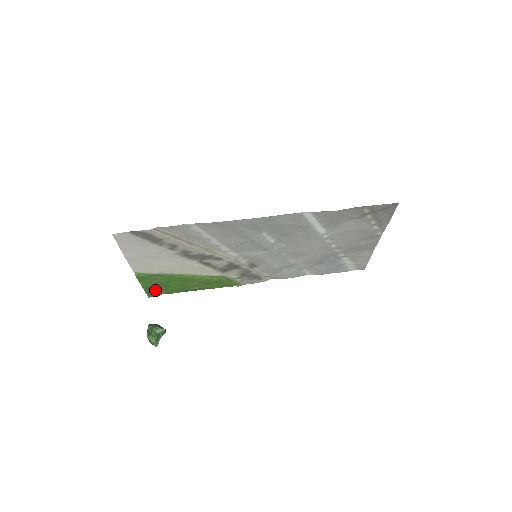
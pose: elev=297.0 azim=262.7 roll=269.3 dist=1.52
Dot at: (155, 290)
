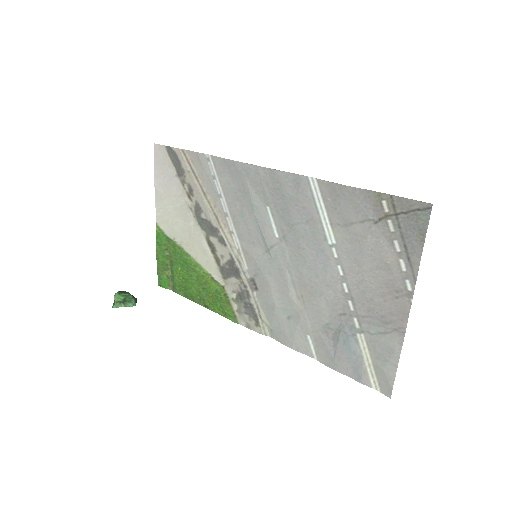
Dot at: (165, 274)
